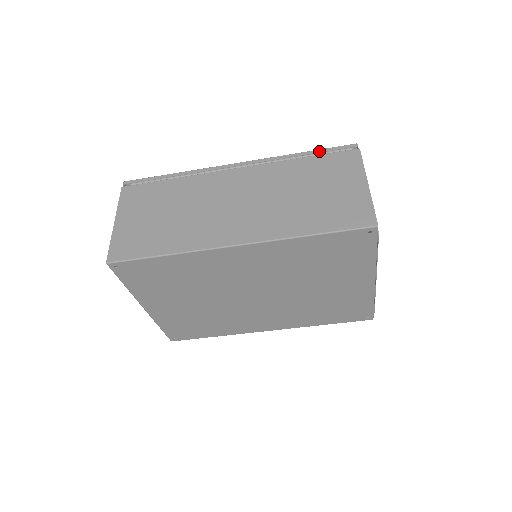
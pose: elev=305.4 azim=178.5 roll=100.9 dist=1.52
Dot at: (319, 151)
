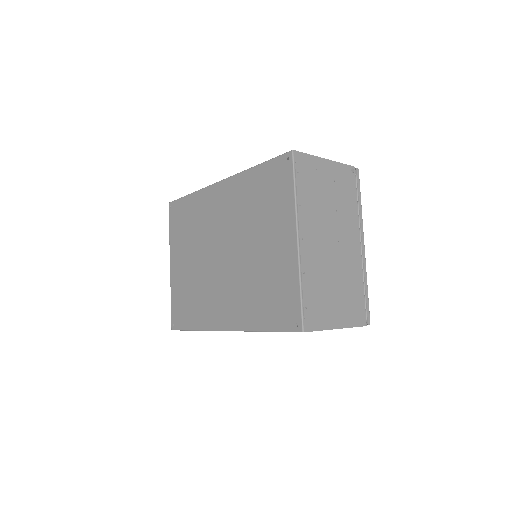
Dot at: occluded
